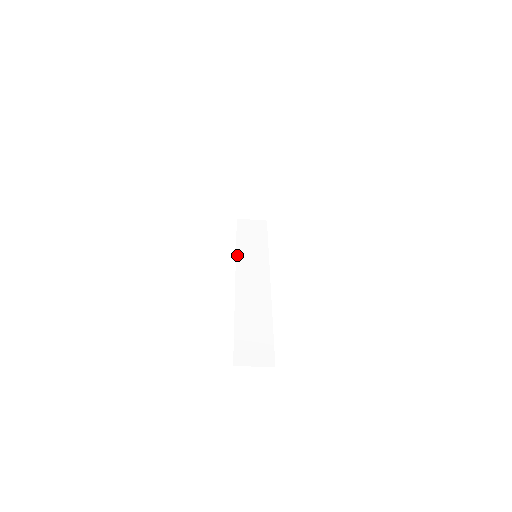
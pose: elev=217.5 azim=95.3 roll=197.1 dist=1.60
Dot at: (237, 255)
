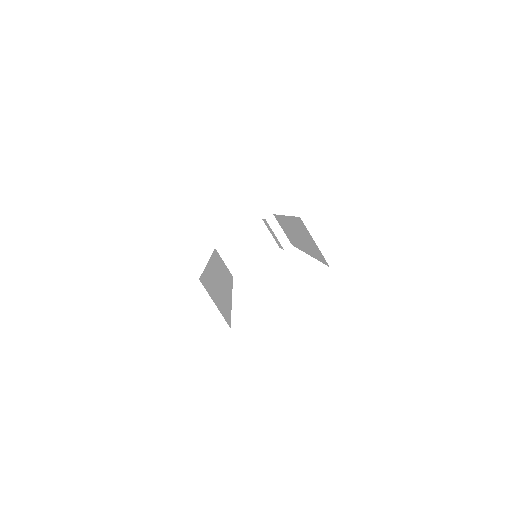
Dot at: (213, 256)
